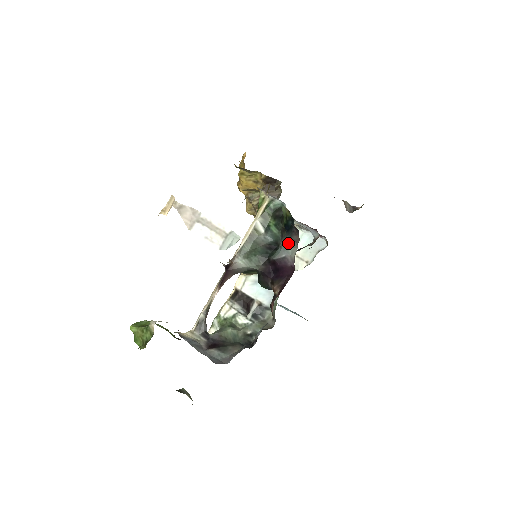
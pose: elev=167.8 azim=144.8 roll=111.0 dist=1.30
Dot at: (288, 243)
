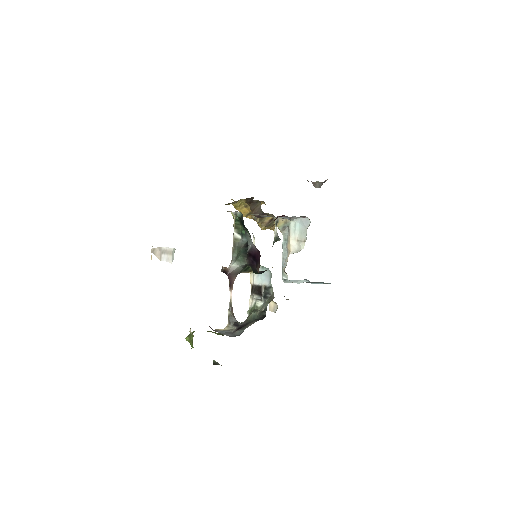
Dot at: (248, 236)
